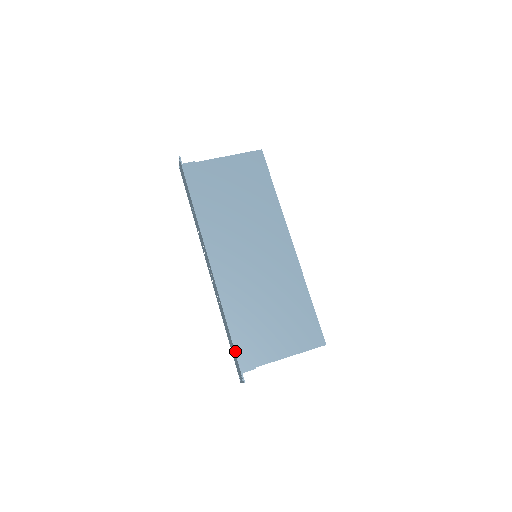
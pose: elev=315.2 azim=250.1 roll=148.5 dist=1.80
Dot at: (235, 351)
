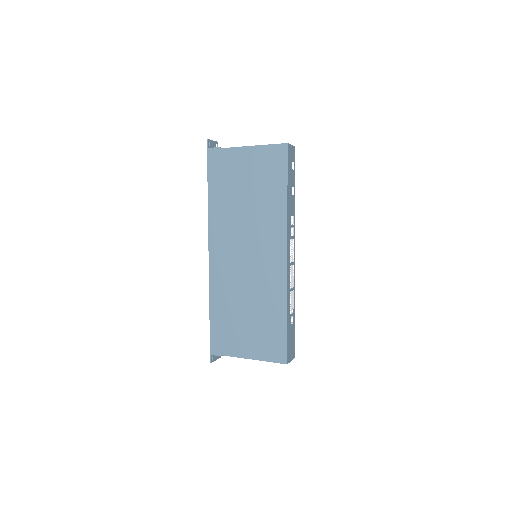
Dot at: (210, 335)
